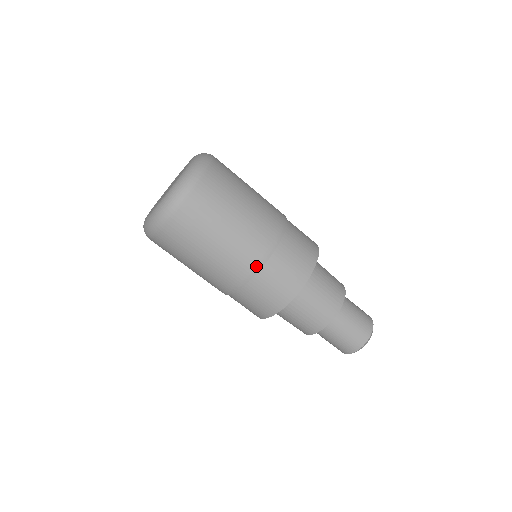
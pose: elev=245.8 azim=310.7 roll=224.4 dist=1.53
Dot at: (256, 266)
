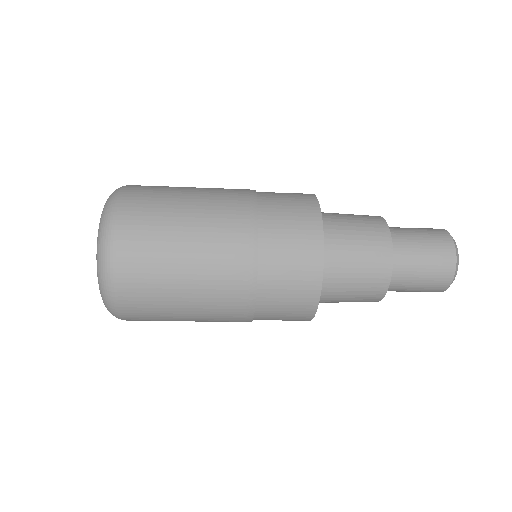
Dot at: (246, 319)
